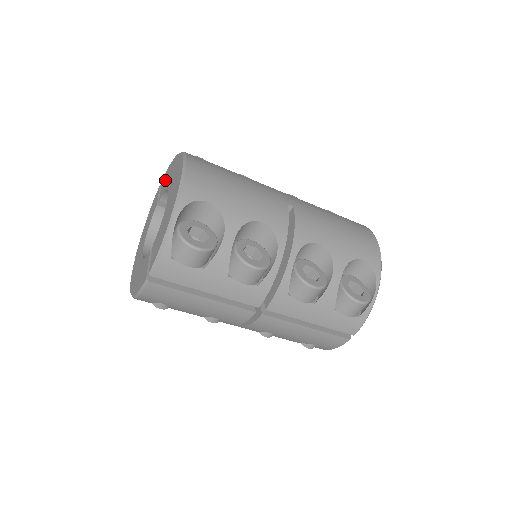
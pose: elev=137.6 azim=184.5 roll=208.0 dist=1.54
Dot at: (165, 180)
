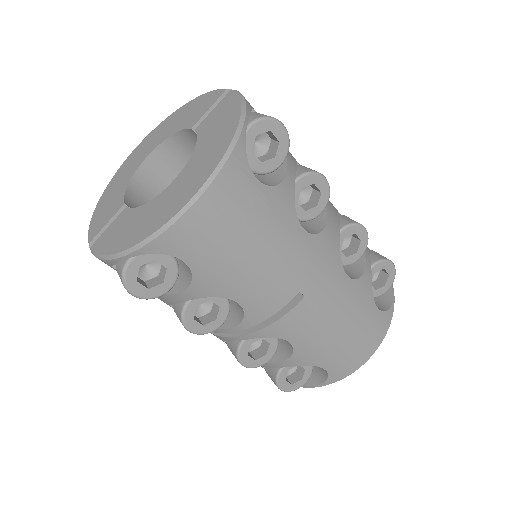
Dot at: (218, 116)
